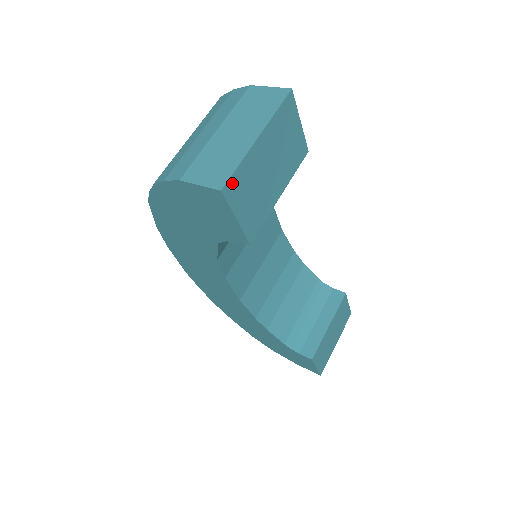
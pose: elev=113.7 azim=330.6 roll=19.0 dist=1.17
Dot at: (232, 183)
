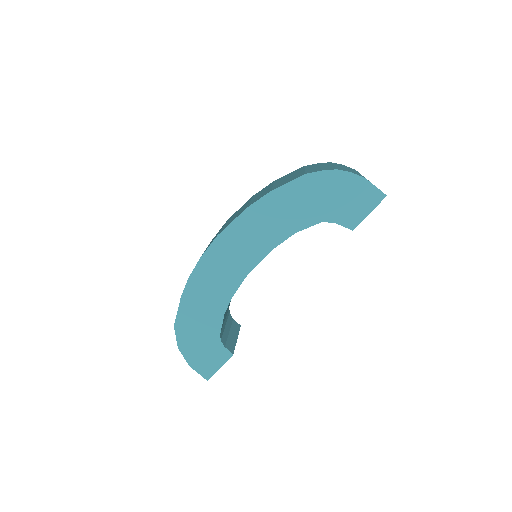
Dot at: occluded
